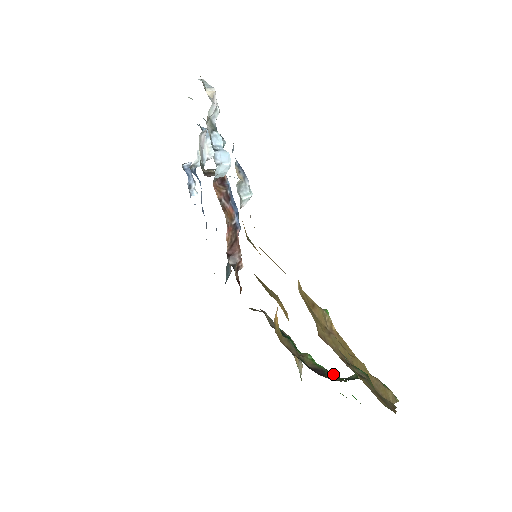
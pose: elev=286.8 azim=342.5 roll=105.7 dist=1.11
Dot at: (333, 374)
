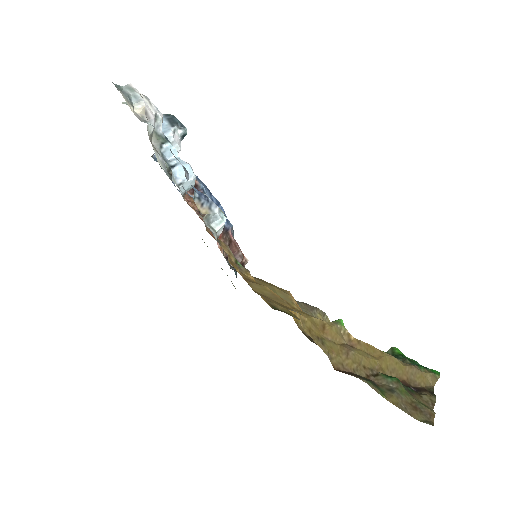
Dot at: occluded
